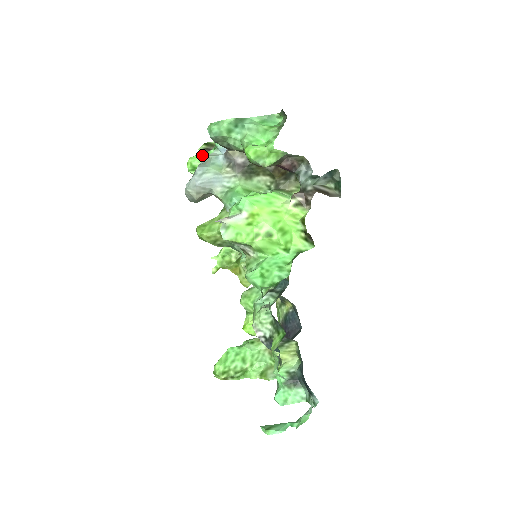
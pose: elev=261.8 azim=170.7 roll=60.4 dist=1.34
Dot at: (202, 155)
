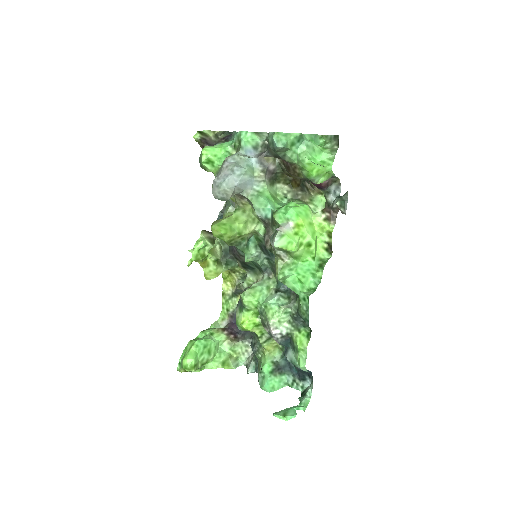
Dot at: (217, 149)
